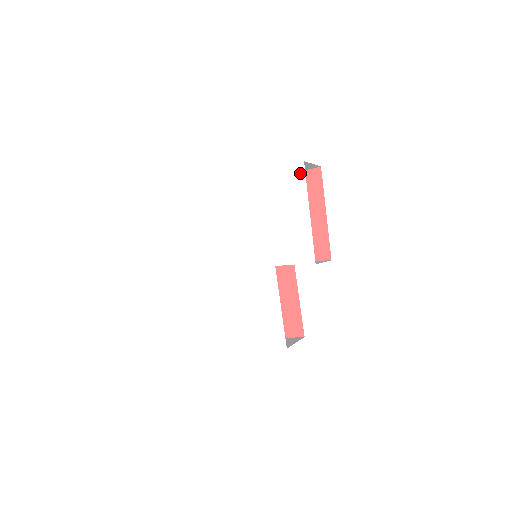
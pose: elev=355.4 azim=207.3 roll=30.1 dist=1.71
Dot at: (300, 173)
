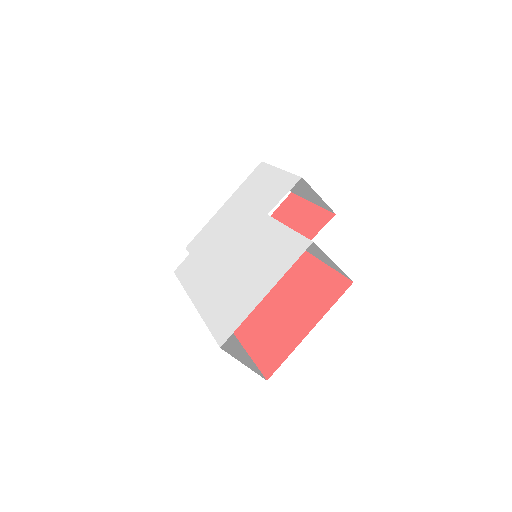
Dot at: (262, 166)
